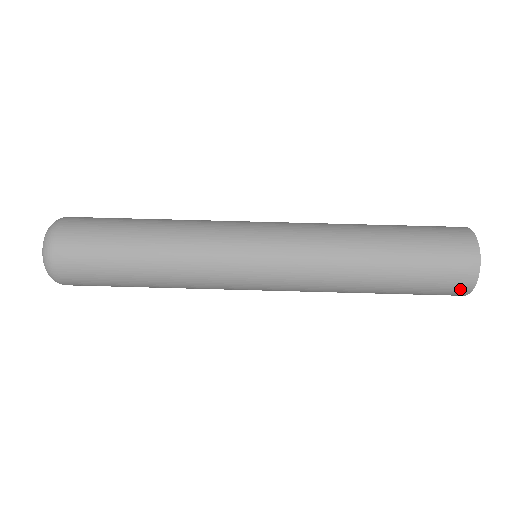
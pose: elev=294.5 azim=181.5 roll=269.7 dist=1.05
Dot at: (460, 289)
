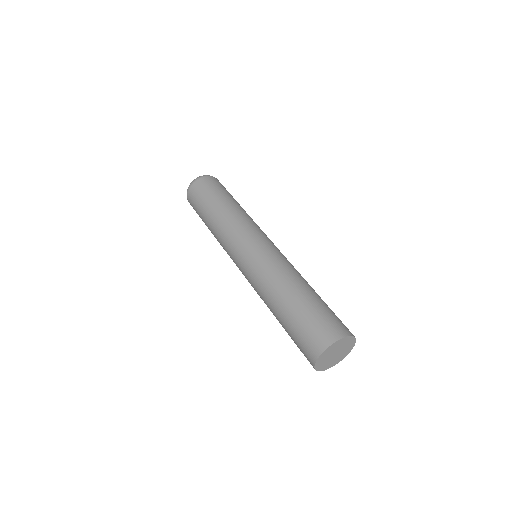
Dot at: (309, 358)
